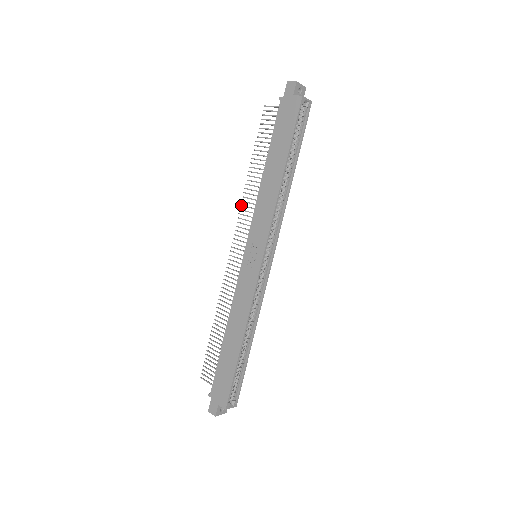
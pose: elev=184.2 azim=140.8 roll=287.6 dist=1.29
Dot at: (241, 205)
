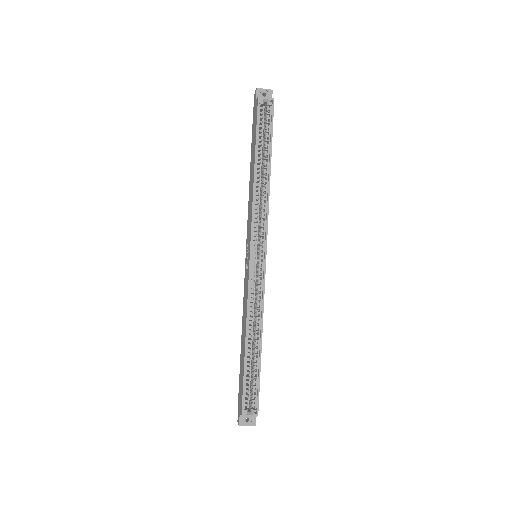
Dot at: occluded
